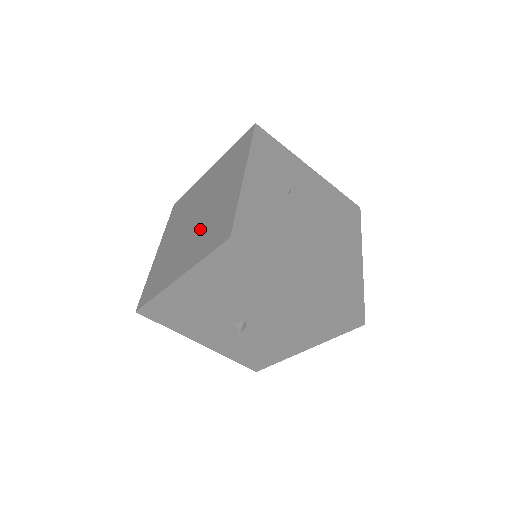
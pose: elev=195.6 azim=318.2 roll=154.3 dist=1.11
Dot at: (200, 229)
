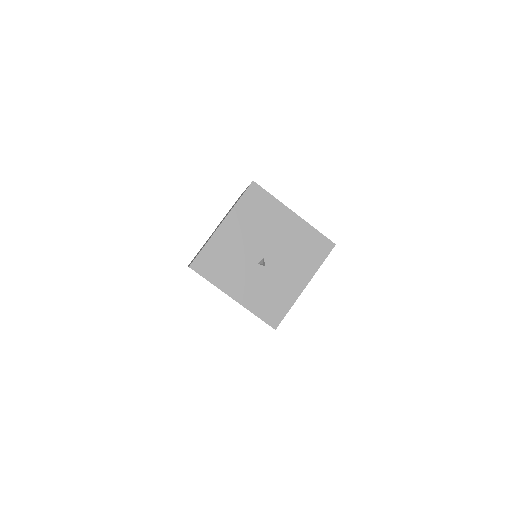
Dot at: (226, 215)
